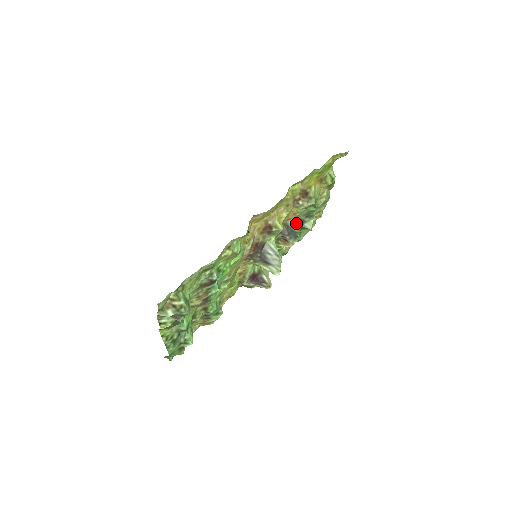
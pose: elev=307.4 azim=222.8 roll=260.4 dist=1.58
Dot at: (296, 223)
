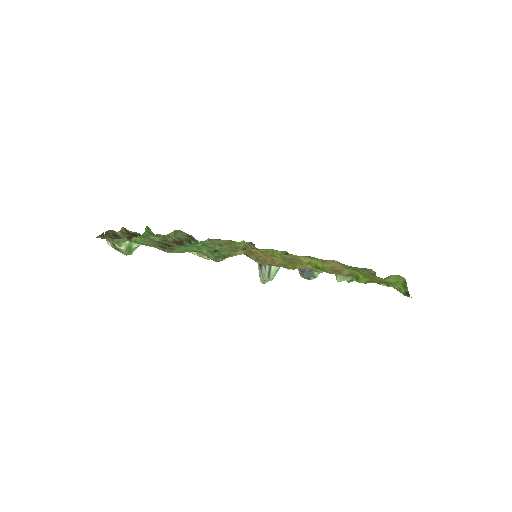
Dot at: occluded
